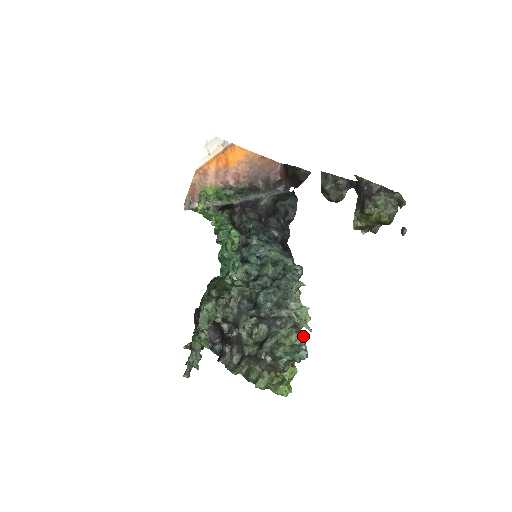
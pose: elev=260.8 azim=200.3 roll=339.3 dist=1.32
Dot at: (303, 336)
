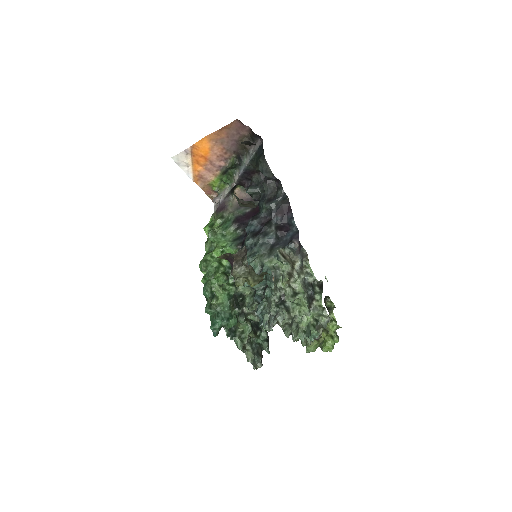
Dot at: (316, 310)
